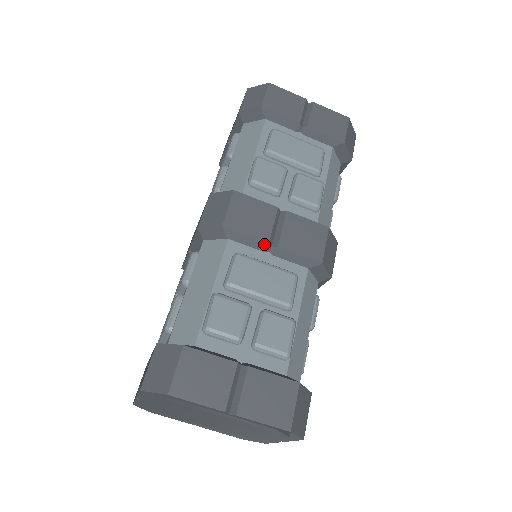
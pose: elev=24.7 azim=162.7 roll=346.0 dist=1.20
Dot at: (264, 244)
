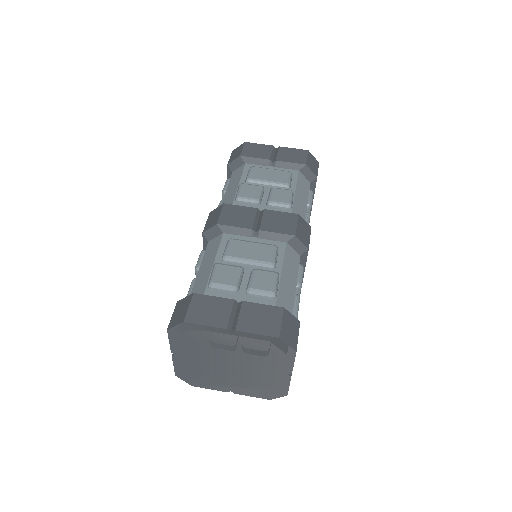
Dot at: (249, 231)
